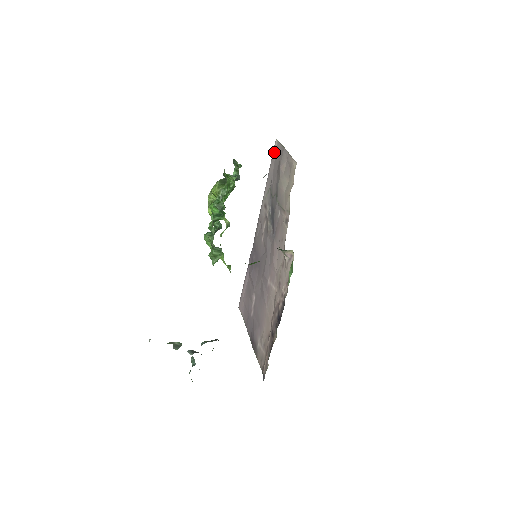
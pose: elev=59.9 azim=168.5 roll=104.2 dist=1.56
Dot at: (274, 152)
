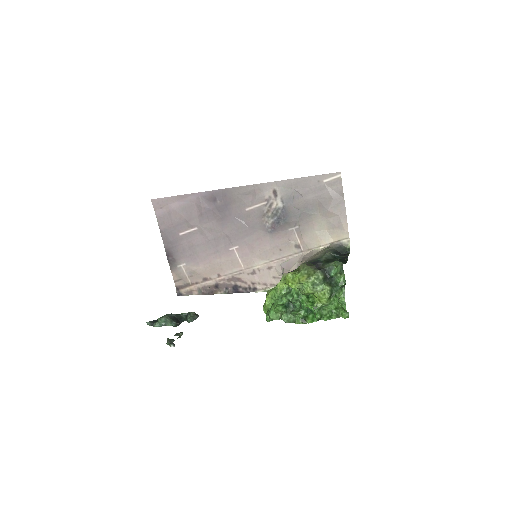
Dot at: (328, 178)
